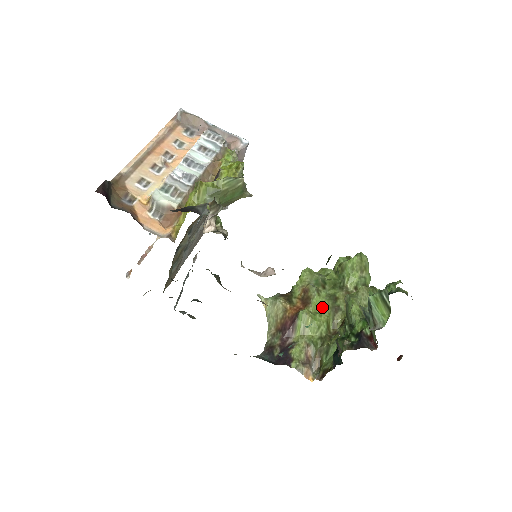
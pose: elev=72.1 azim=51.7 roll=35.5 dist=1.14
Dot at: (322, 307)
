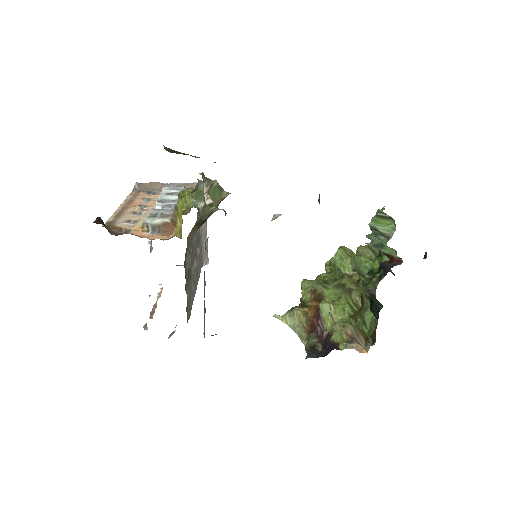
Dot at: (336, 295)
